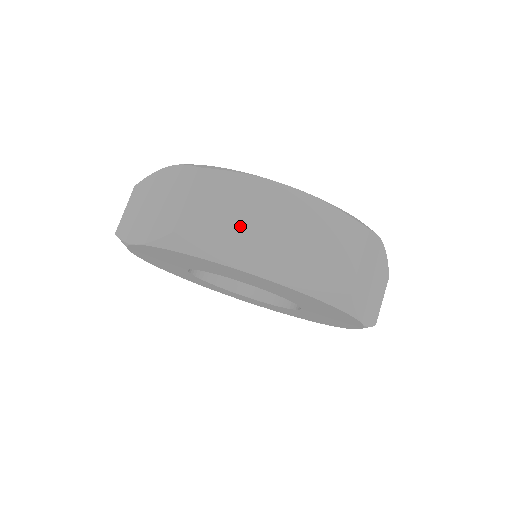
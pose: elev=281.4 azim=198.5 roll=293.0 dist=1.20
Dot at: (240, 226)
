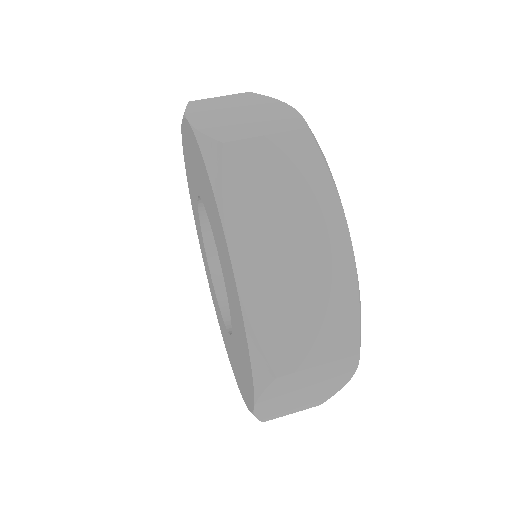
Dot at: (224, 107)
